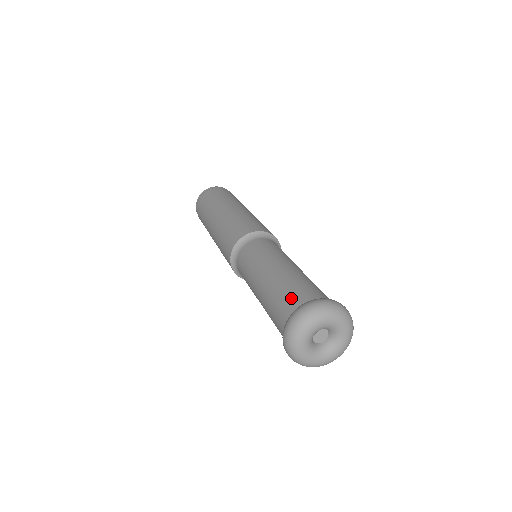
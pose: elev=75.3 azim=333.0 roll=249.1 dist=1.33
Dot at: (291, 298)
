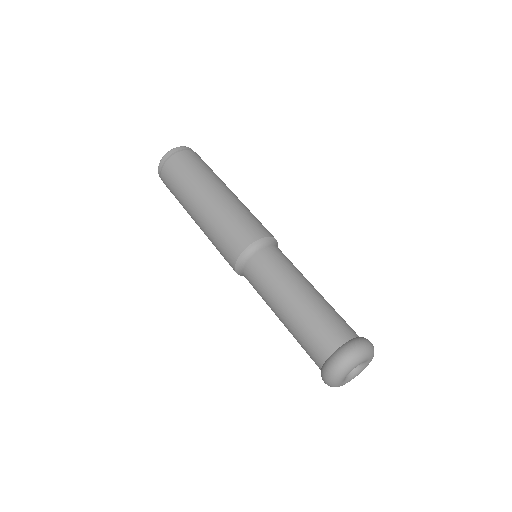
Dot at: (341, 327)
